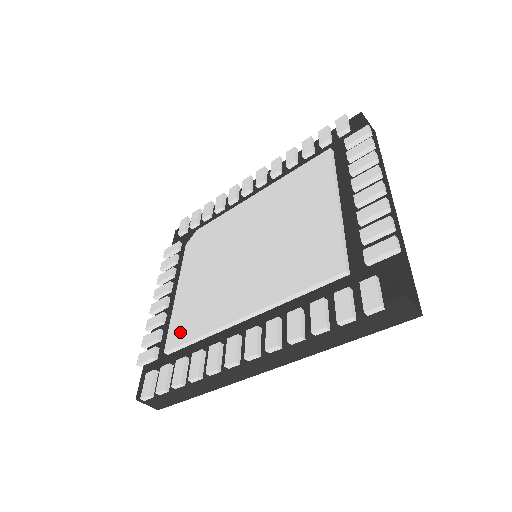
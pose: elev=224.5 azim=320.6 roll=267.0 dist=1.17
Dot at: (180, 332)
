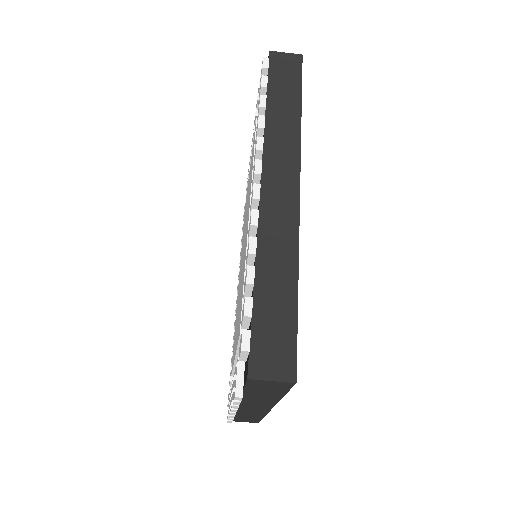
Dot at: (240, 314)
